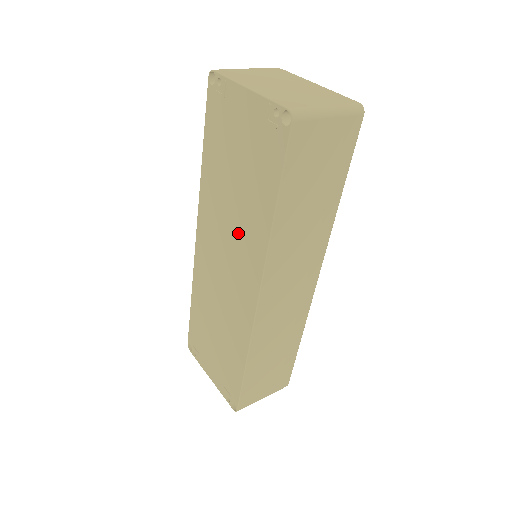
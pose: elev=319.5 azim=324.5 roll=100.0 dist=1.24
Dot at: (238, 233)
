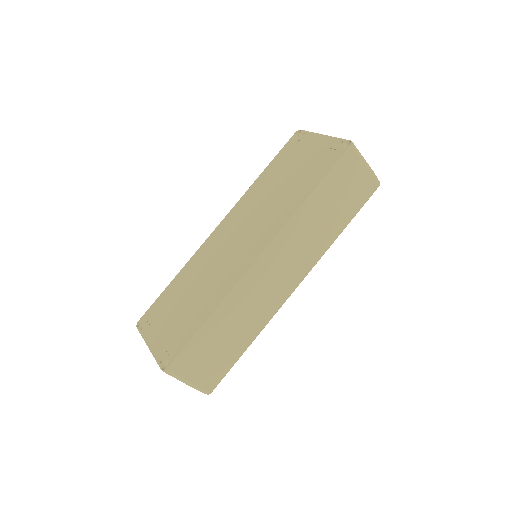
Dot at: (267, 213)
